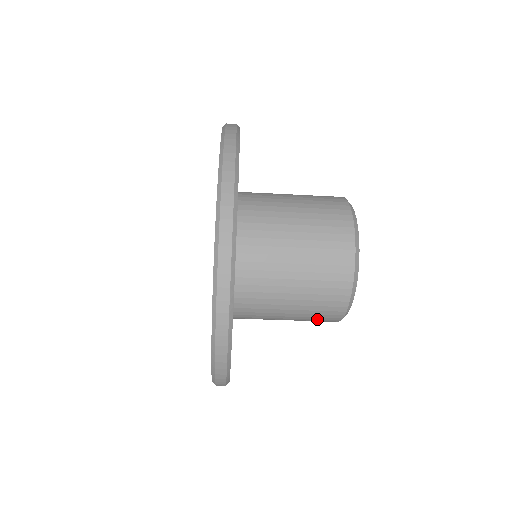
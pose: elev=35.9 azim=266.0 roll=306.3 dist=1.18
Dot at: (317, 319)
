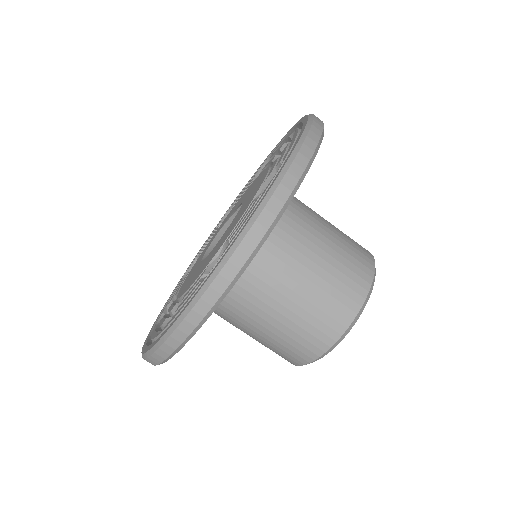
Dot at: (314, 325)
